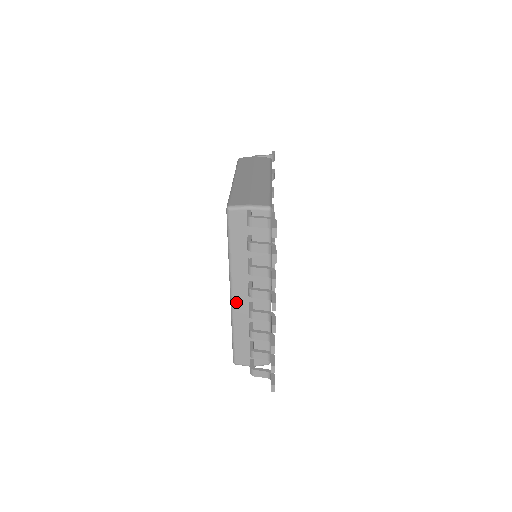
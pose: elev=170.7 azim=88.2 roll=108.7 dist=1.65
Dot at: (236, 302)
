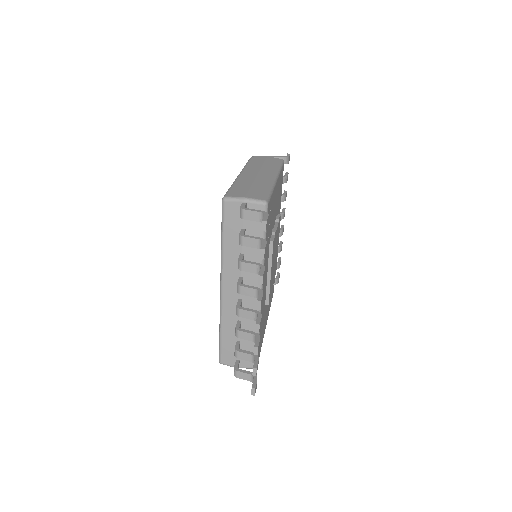
Dot at: (225, 298)
